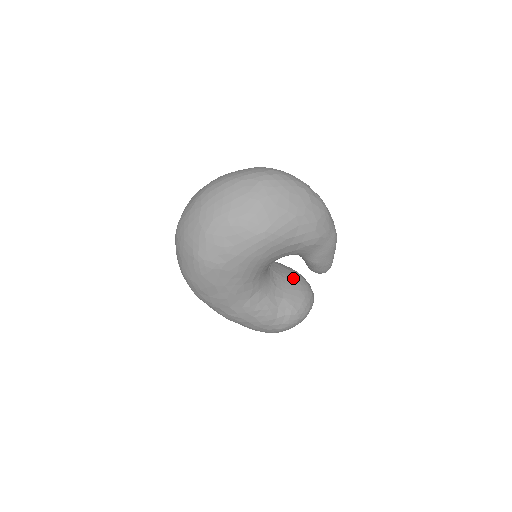
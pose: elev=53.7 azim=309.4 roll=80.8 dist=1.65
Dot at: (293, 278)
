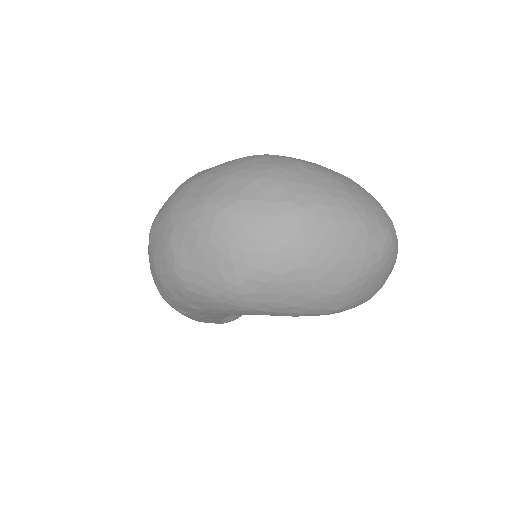
Dot at: occluded
